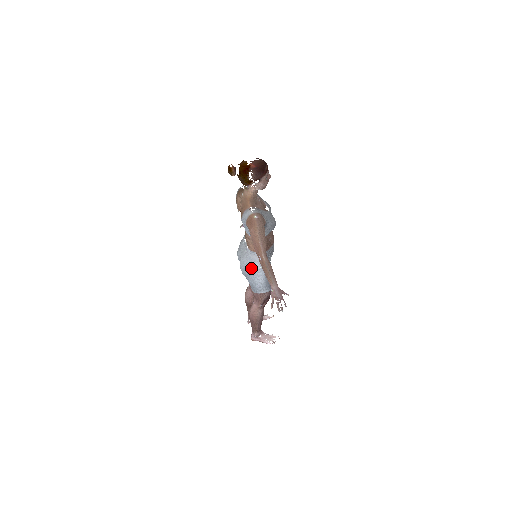
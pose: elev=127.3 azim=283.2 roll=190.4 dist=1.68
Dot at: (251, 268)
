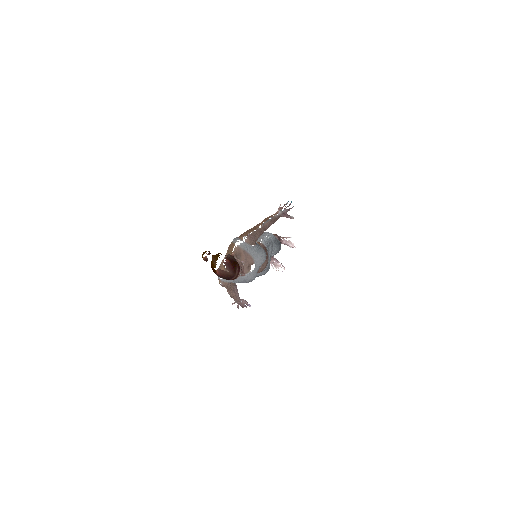
Dot at: occluded
